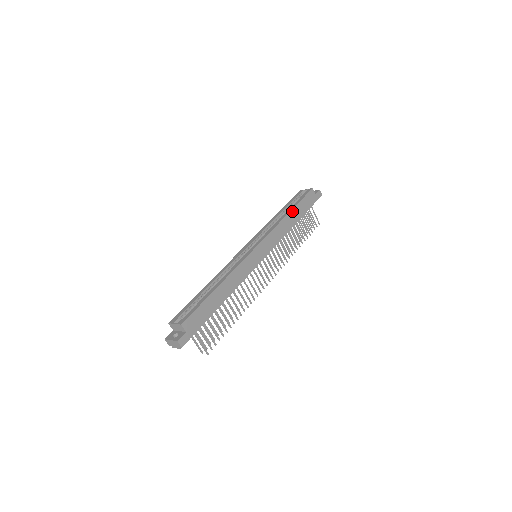
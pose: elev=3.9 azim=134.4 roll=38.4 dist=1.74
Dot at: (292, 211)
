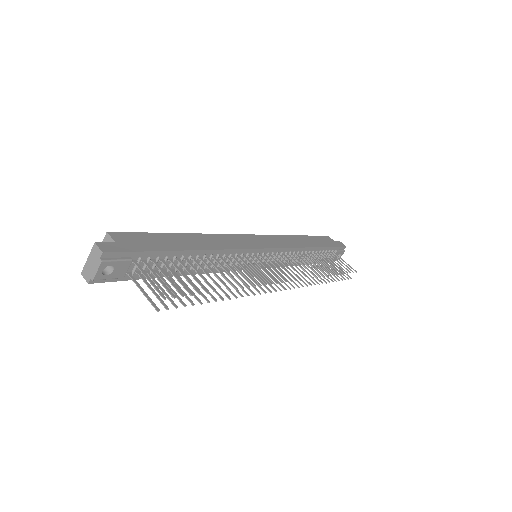
Dot at: (302, 237)
